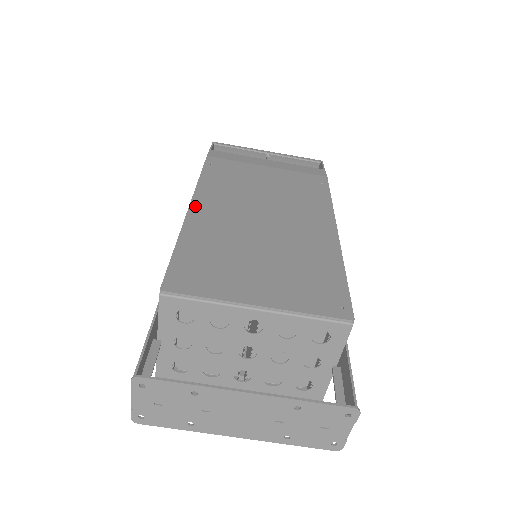
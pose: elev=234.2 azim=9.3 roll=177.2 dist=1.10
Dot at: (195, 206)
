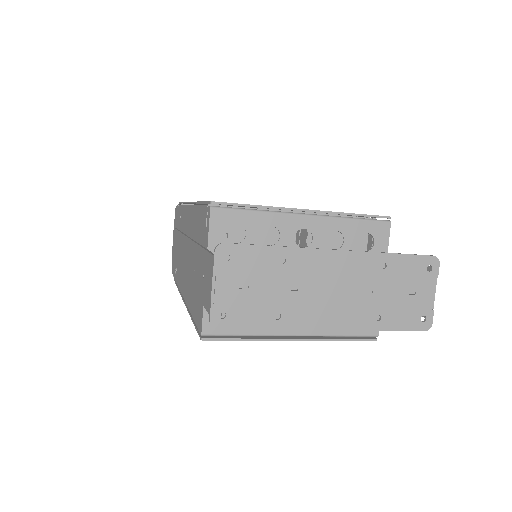
Dot at: occluded
